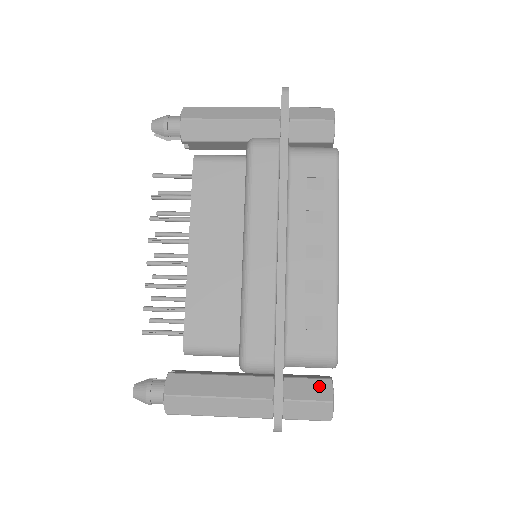
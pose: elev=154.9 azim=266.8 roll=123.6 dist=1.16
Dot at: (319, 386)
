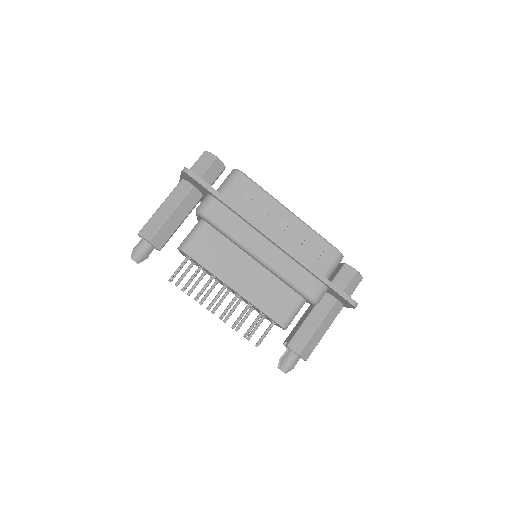
Dot at: (345, 272)
